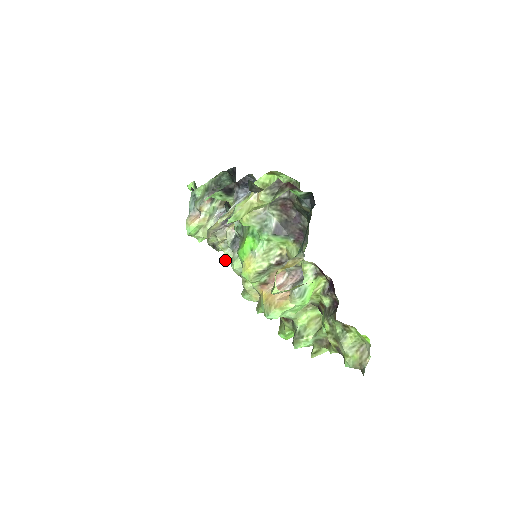
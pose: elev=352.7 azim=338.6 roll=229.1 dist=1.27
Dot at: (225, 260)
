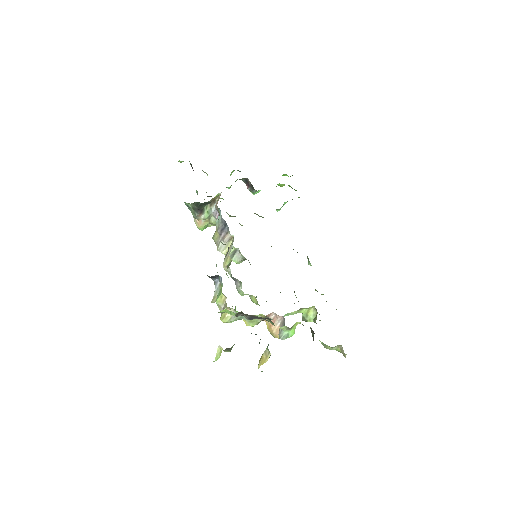
Dot at: occluded
